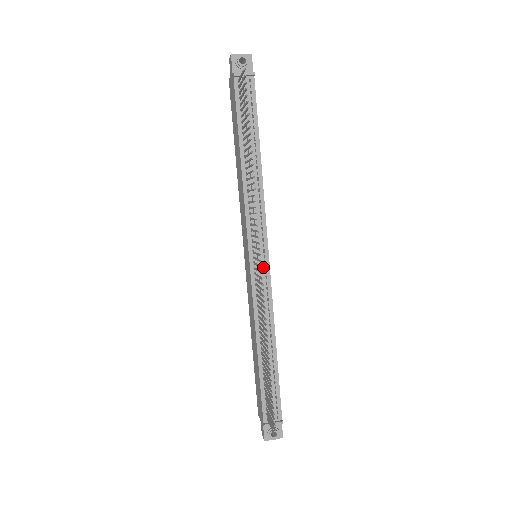
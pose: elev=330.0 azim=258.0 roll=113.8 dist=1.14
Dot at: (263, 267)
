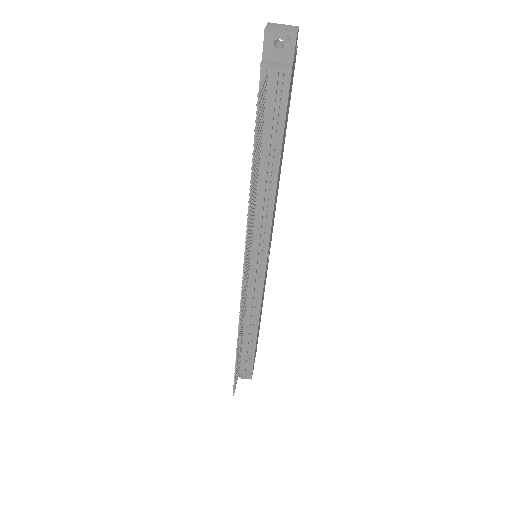
Dot at: (258, 273)
